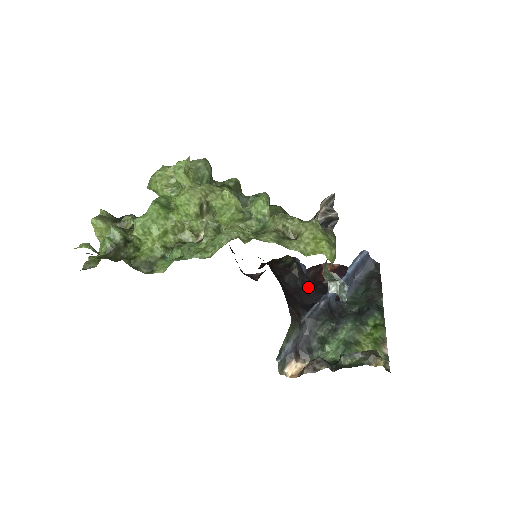
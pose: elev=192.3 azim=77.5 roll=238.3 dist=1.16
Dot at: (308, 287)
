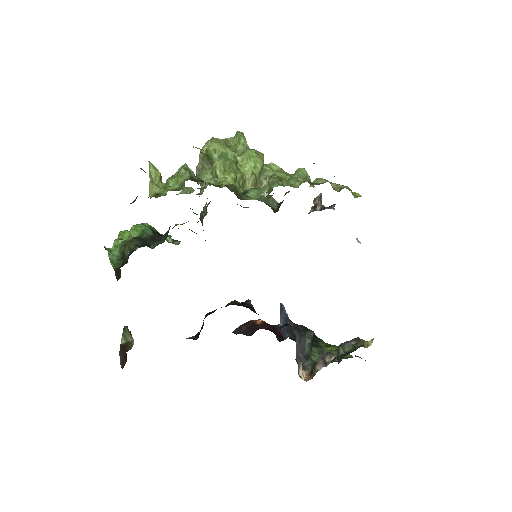
Dot at: occluded
